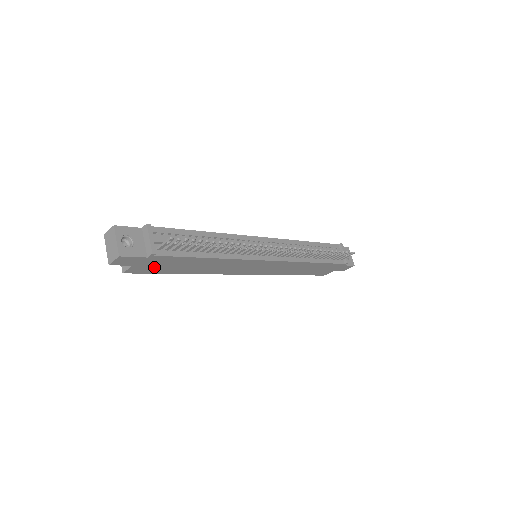
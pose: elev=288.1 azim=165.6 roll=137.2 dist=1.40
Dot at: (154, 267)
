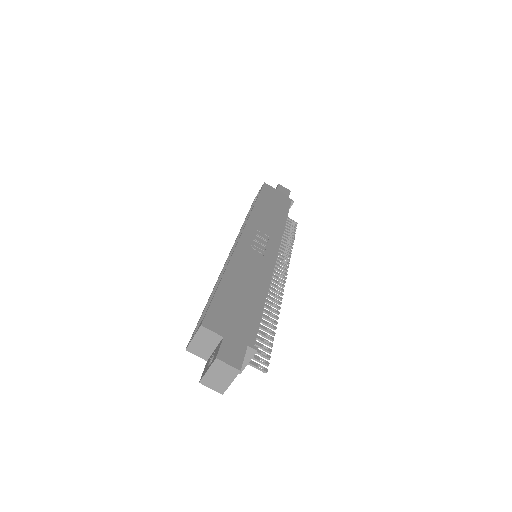
Dot at: occluded
